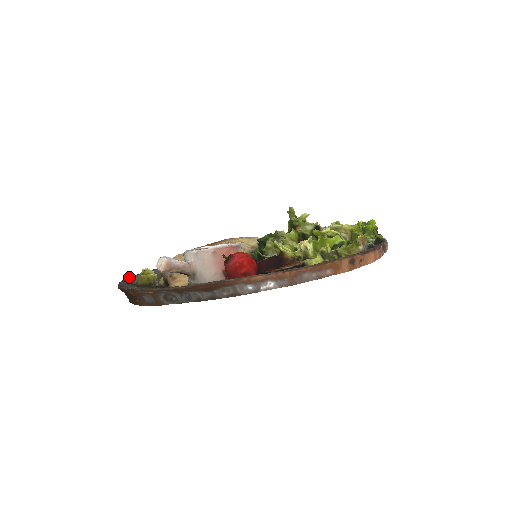
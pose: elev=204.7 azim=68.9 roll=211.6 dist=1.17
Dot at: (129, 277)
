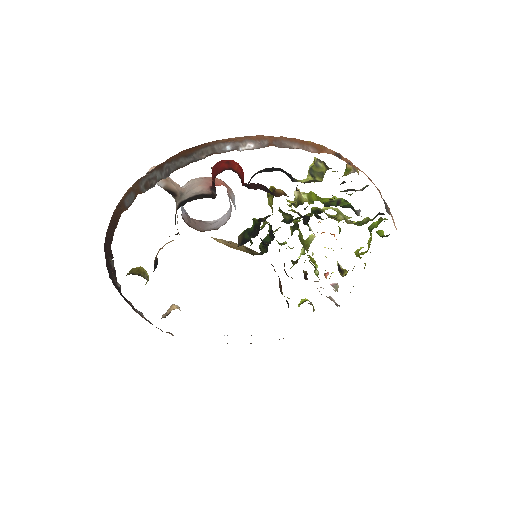
Dot at: occluded
